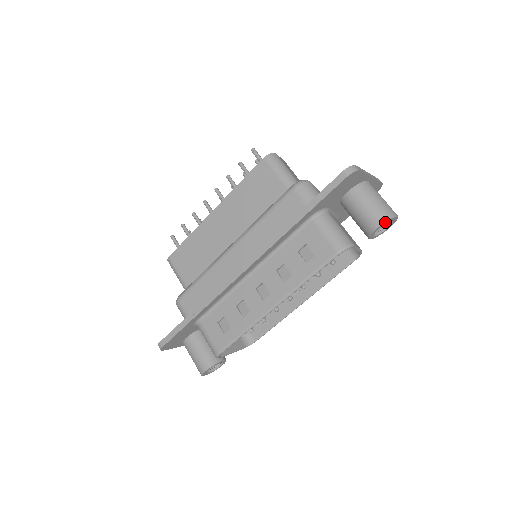
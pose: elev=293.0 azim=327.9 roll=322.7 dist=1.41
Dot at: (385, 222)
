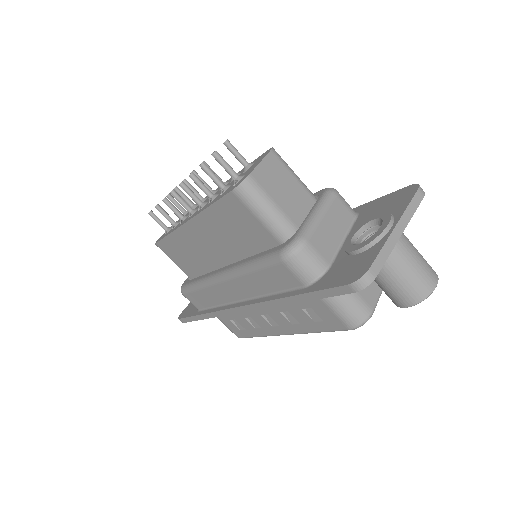
Dot at: (416, 303)
